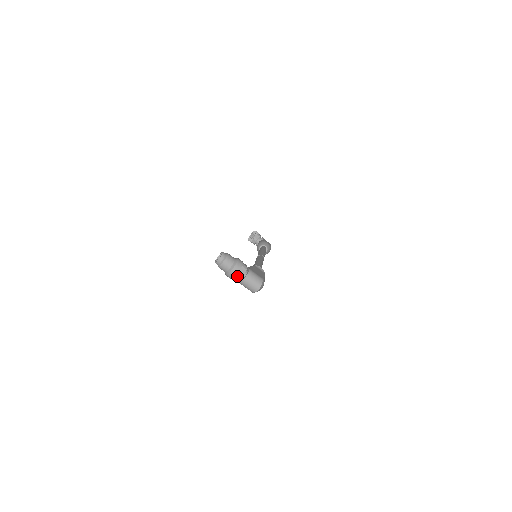
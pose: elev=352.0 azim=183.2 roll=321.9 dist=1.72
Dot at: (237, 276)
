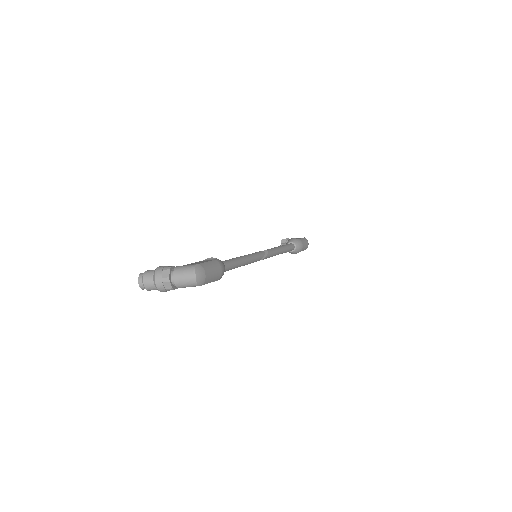
Dot at: (165, 283)
